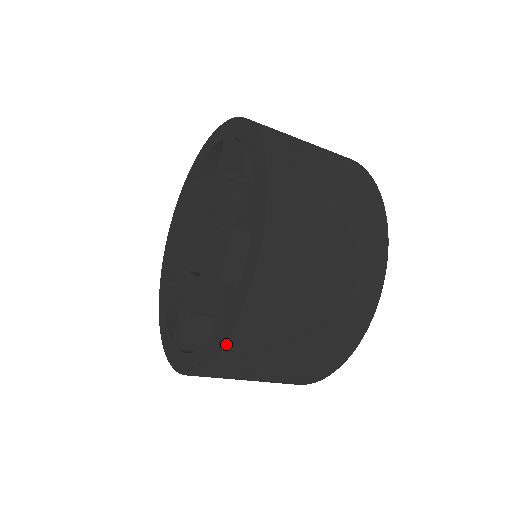
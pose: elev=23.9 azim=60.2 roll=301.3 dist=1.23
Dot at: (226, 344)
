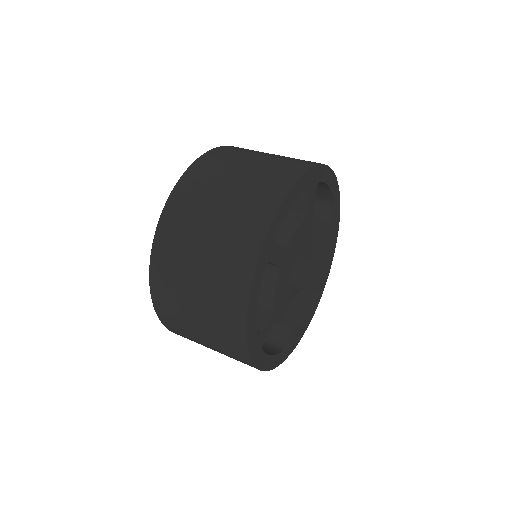
Dot at: occluded
